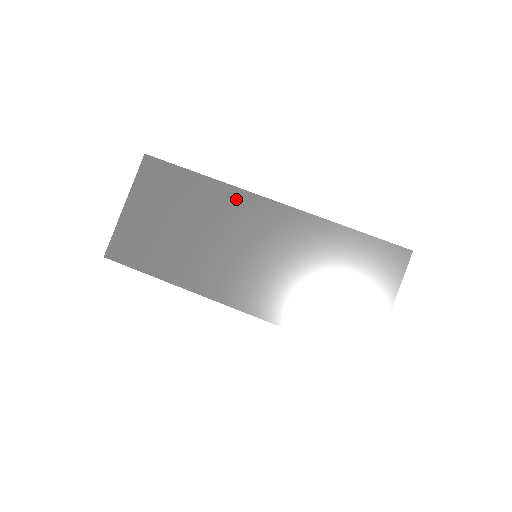
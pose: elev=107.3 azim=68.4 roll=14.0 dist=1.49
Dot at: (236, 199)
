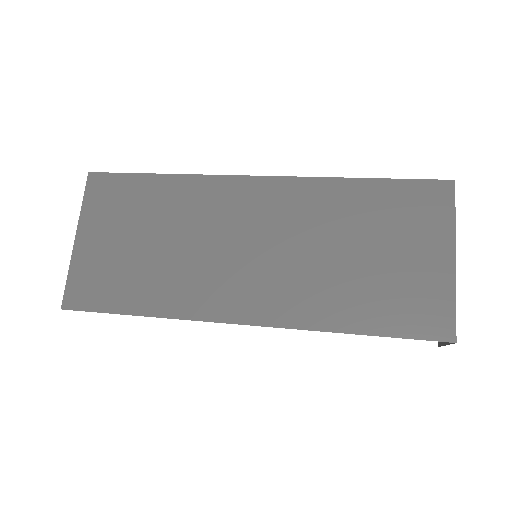
Dot at: (210, 189)
